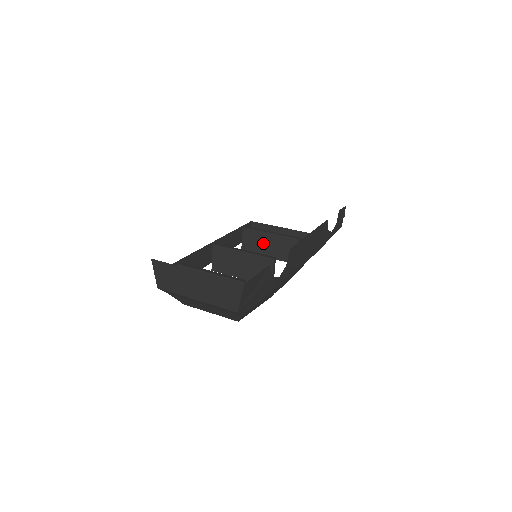
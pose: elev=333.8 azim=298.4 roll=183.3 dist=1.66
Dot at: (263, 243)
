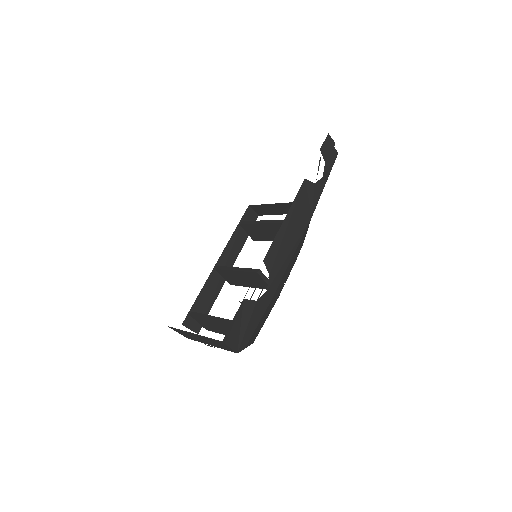
Dot at: (262, 232)
